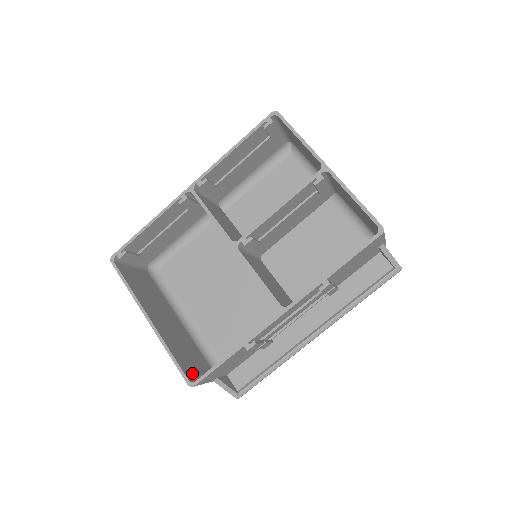
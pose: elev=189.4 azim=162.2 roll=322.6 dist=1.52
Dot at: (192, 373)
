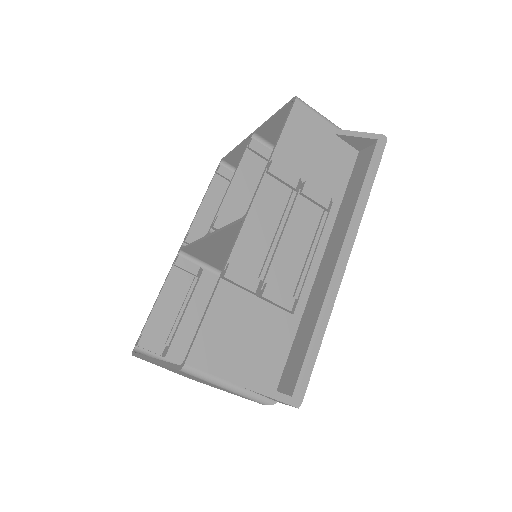
Dot at: occluded
